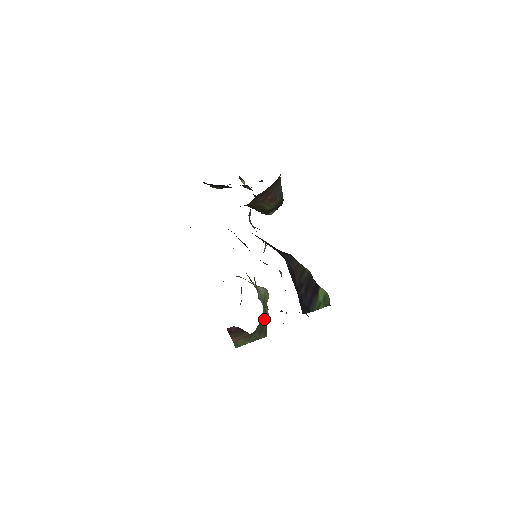
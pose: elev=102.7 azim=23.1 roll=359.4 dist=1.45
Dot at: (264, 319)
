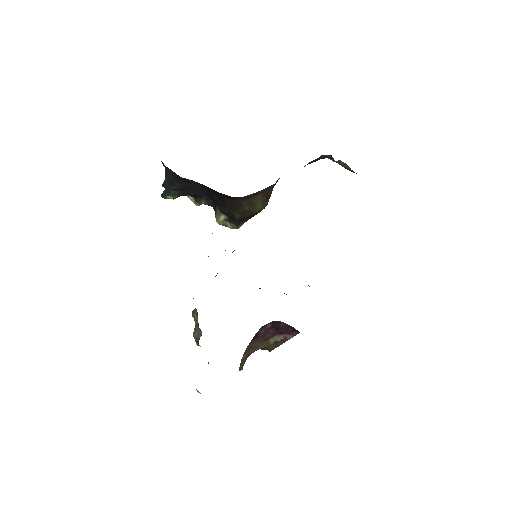
Dot at: occluded
